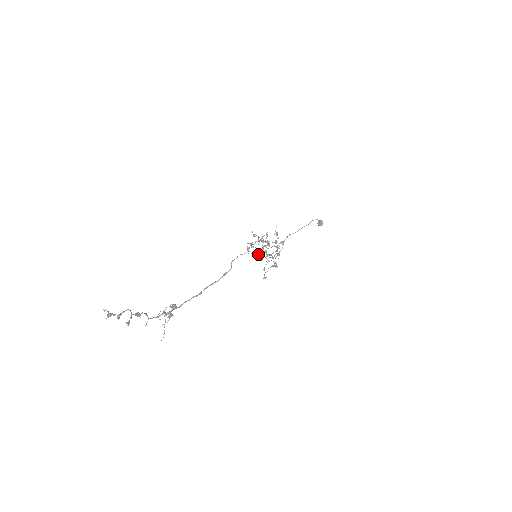
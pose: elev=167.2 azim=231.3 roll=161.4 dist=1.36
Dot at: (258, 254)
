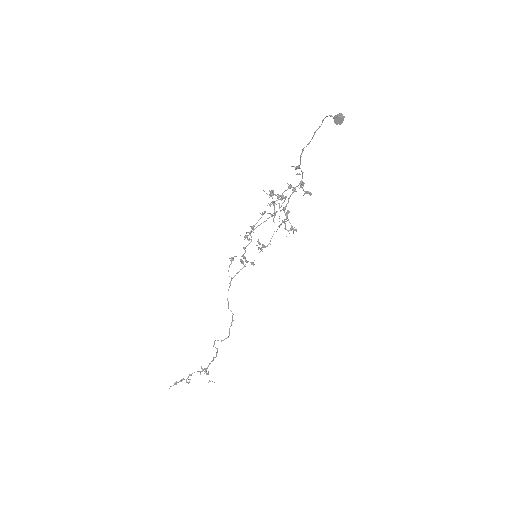
Dot at: occluded
